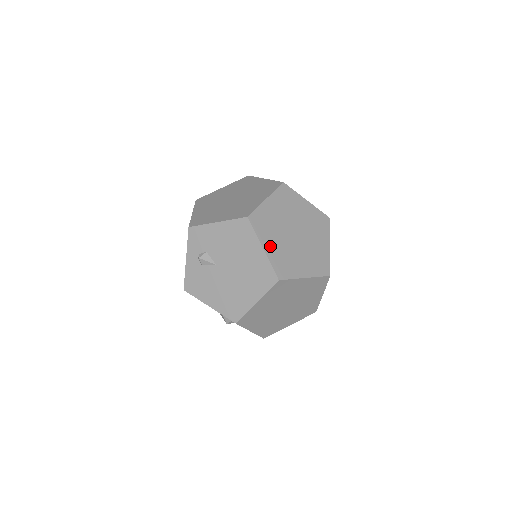
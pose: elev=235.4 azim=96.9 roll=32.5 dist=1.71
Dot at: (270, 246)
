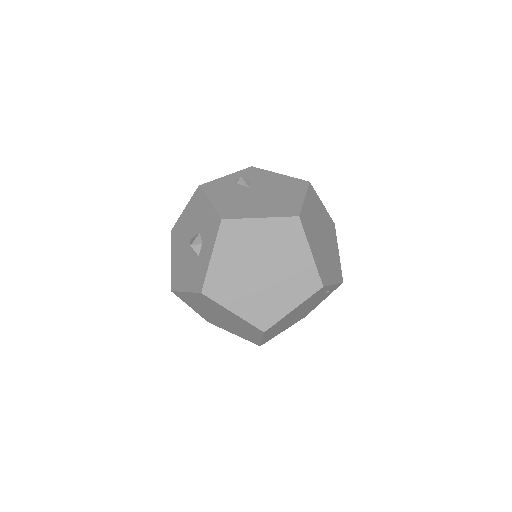
Dot at: (308, 206)
